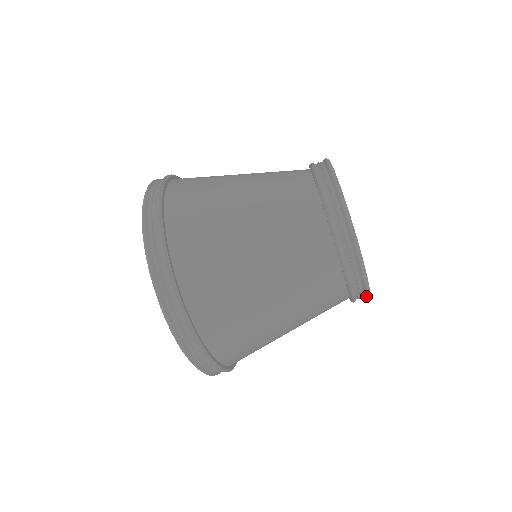
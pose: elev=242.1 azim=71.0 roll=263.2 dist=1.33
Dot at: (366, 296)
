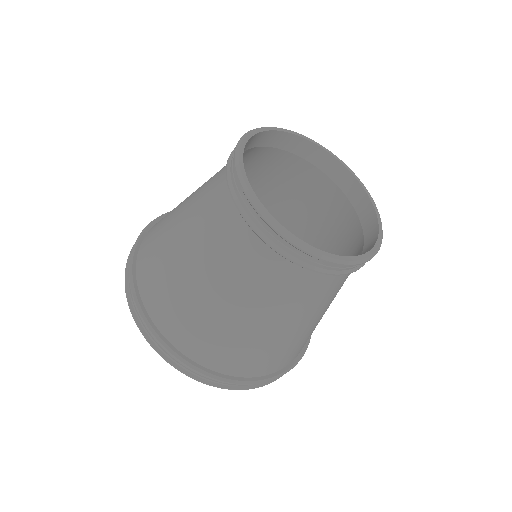
Dot at: (358, 264)
